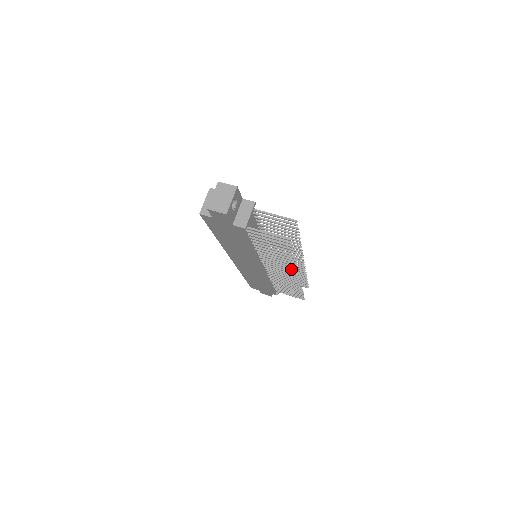
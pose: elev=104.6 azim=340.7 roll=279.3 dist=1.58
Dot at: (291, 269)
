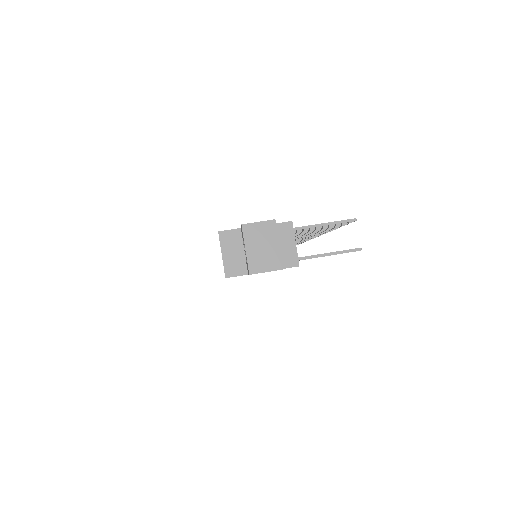
Dot at: occluded
